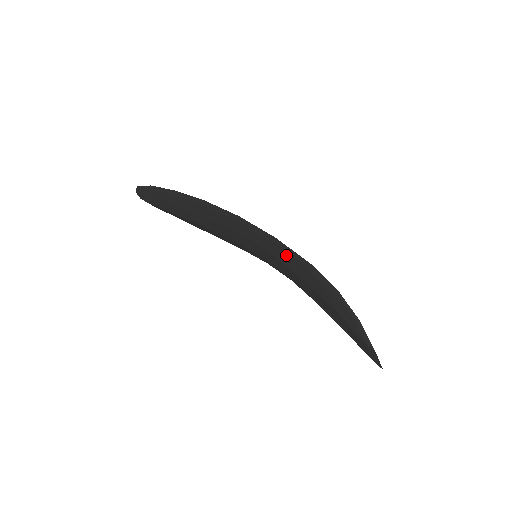
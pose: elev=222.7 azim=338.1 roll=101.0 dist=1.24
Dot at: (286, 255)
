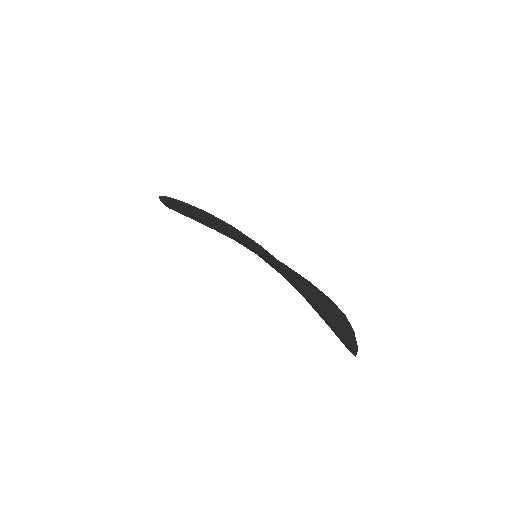
Dot at: (270, 259)
